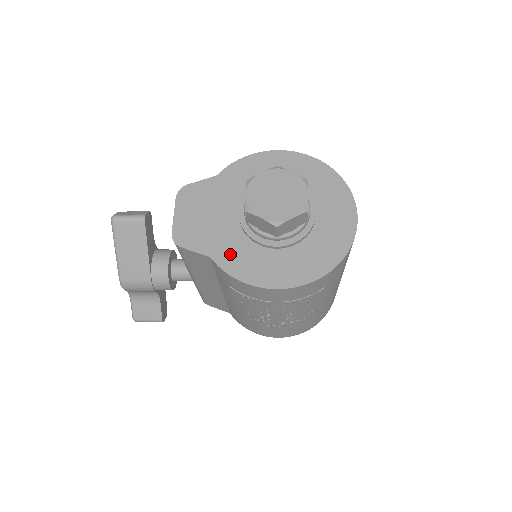
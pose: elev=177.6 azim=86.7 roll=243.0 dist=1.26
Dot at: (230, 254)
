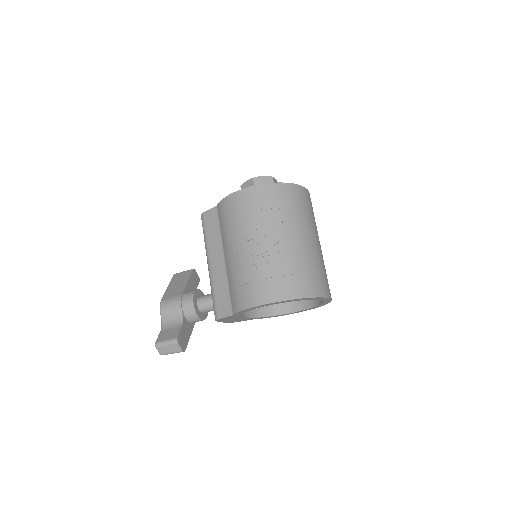
Dot at: occluded
